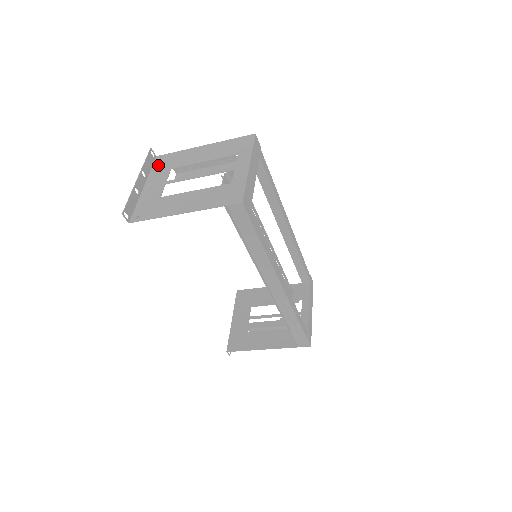
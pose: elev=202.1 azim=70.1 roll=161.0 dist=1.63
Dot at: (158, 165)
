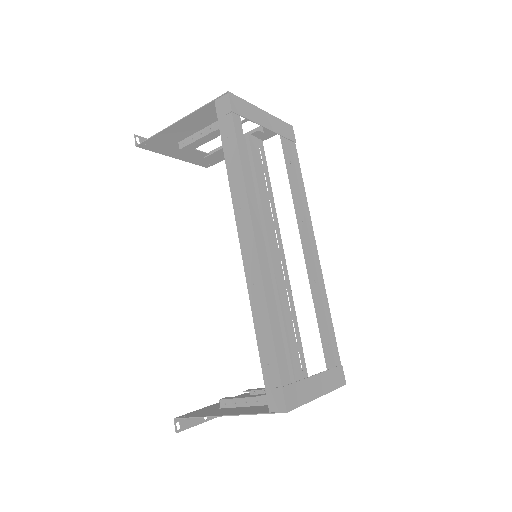
Dot at: (202, 161)
